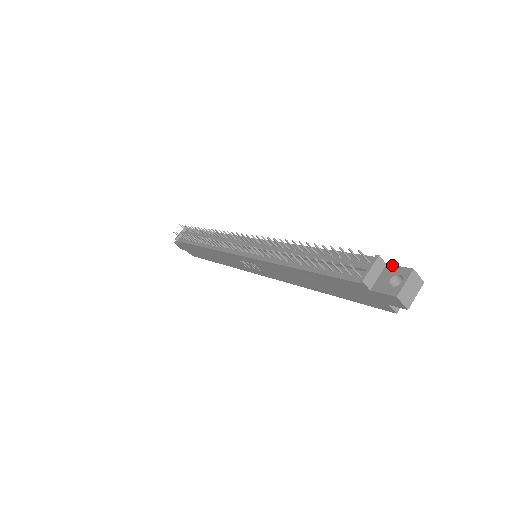
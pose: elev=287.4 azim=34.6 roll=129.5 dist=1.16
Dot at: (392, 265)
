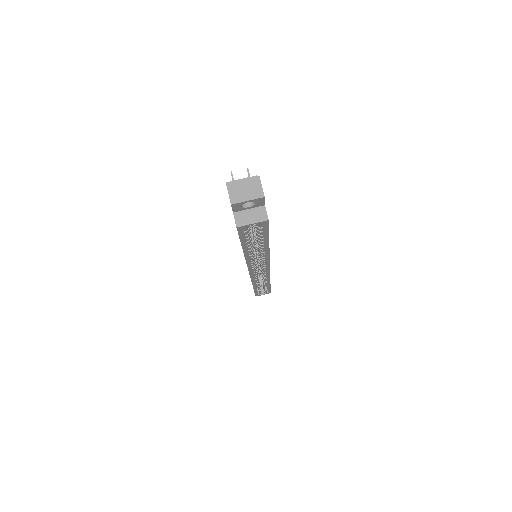
Dot at: occluded
